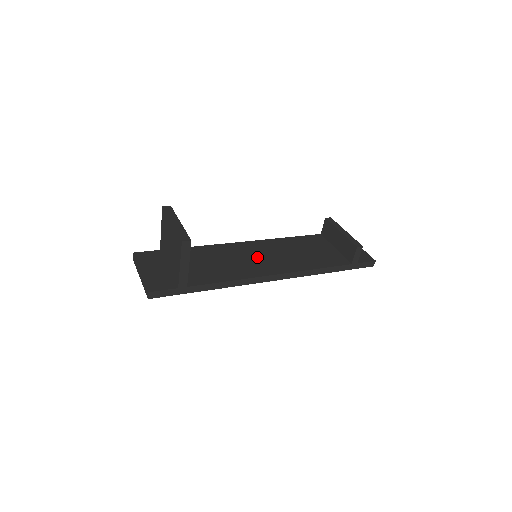
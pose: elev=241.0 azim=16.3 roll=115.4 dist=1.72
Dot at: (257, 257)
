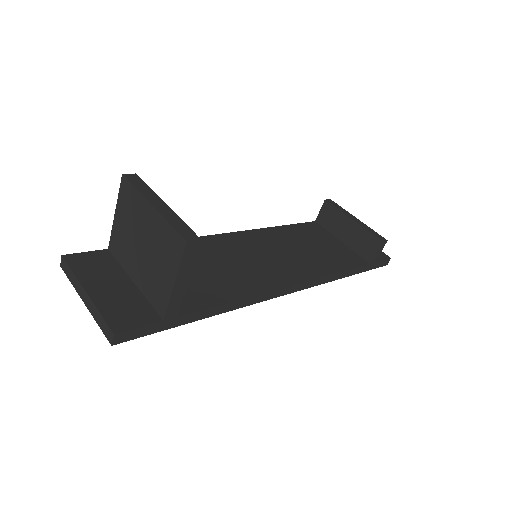
Dot at: (256, 257)
